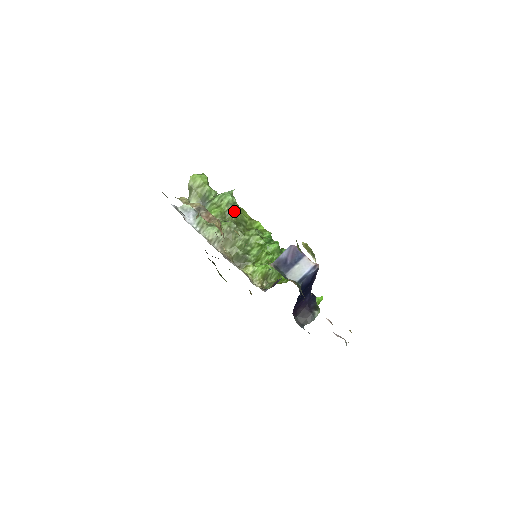
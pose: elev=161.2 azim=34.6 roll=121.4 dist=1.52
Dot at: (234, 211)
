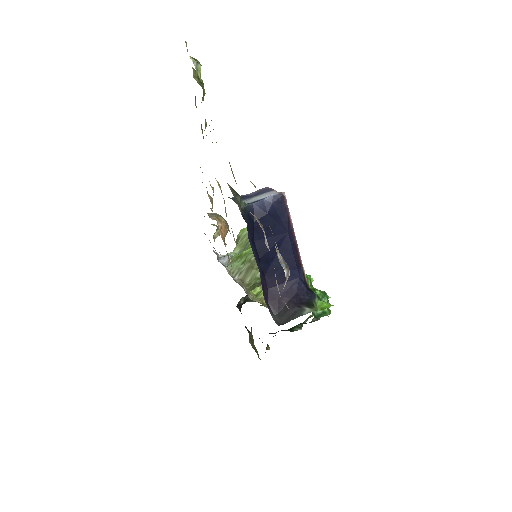
Dot at: occluded
